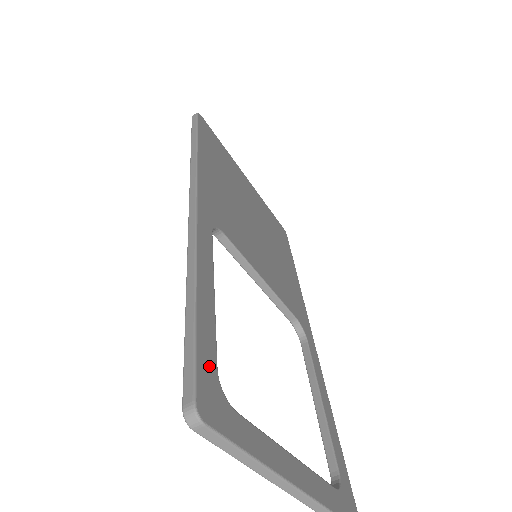
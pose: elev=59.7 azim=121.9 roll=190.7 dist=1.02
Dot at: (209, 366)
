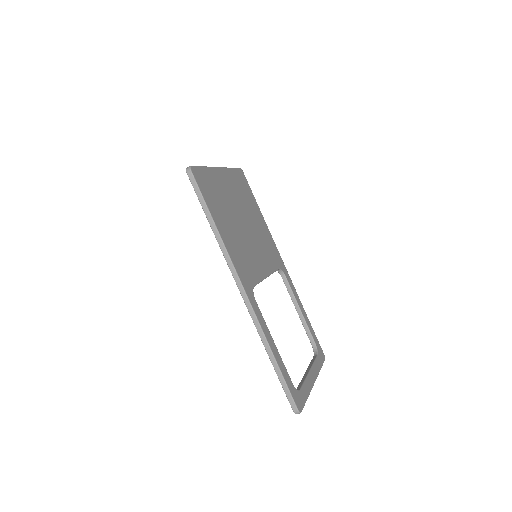
Dot at: (292, 388)
